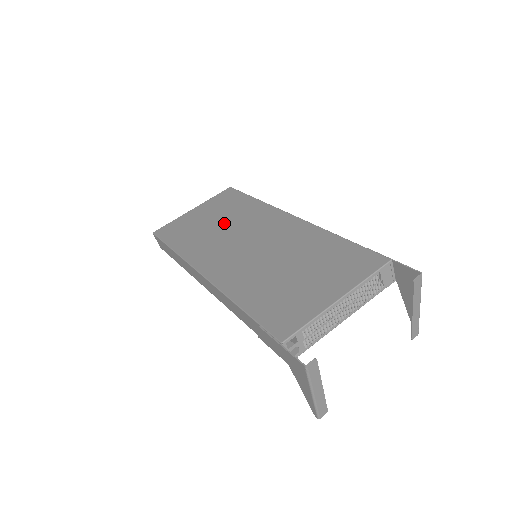
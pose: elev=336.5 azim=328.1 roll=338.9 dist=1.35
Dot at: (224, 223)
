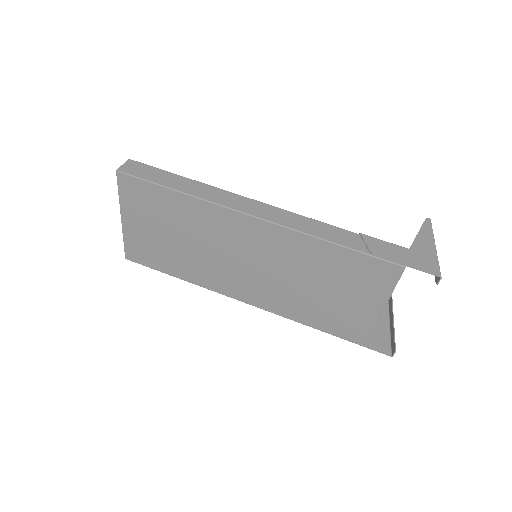
Dot at: (187, 239)
